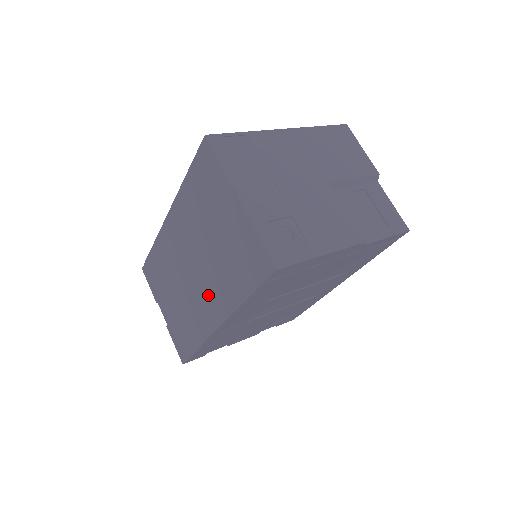
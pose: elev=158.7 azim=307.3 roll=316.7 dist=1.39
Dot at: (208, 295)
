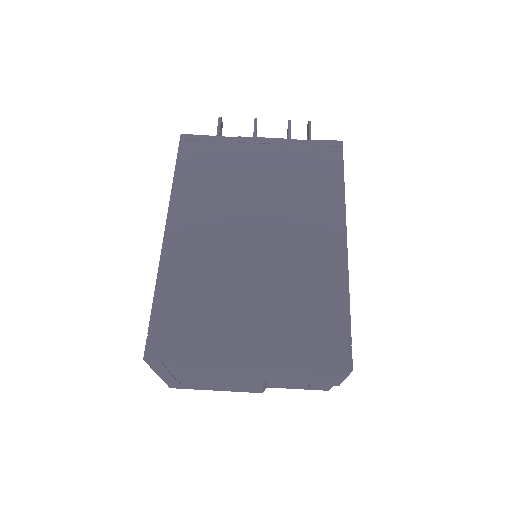
Dot at: occluded
